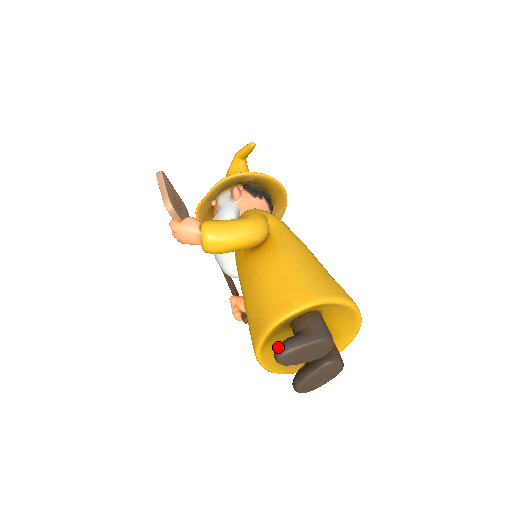
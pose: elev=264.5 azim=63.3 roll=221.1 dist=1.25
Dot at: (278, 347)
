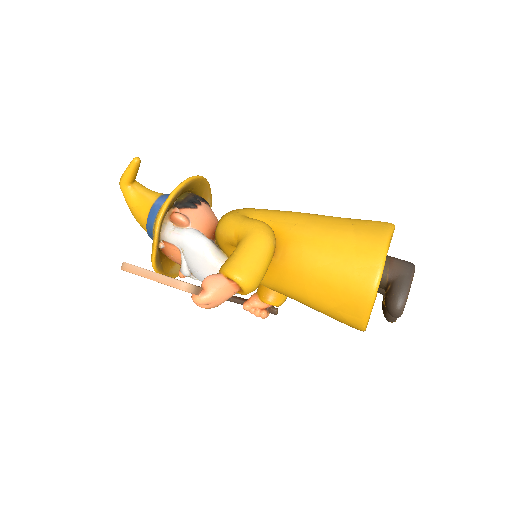
Dot at: (393, 307)
